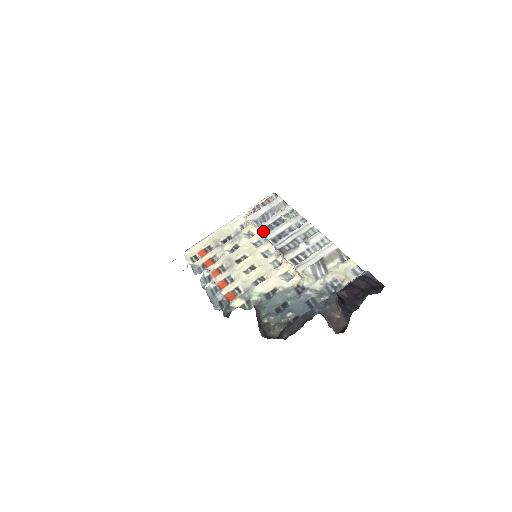
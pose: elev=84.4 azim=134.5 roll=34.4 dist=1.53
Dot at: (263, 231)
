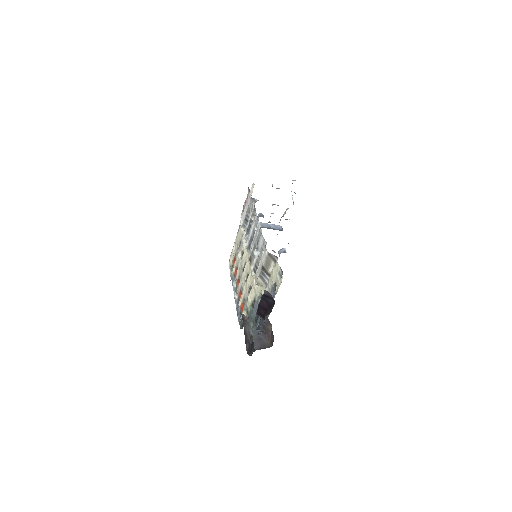
Dot at: (246, 237)
